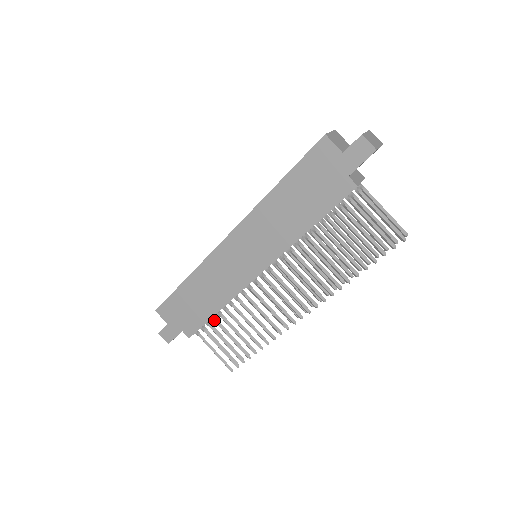
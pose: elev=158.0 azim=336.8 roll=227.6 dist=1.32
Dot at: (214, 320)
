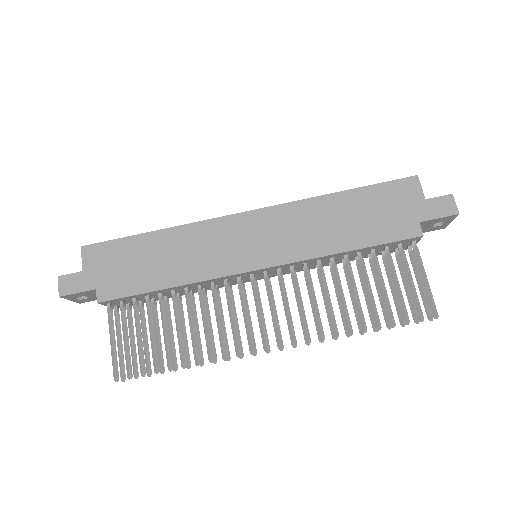
Dot at: (148, 299)
